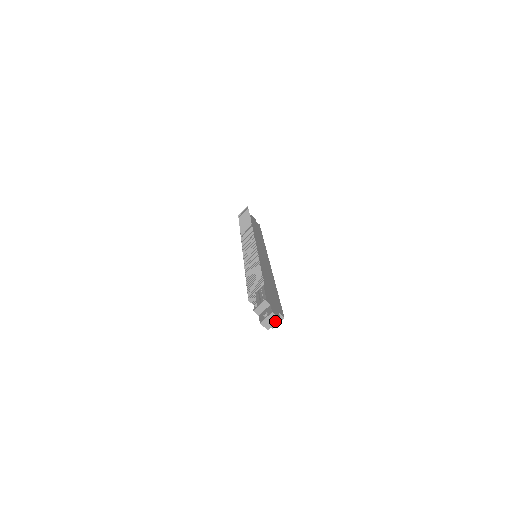
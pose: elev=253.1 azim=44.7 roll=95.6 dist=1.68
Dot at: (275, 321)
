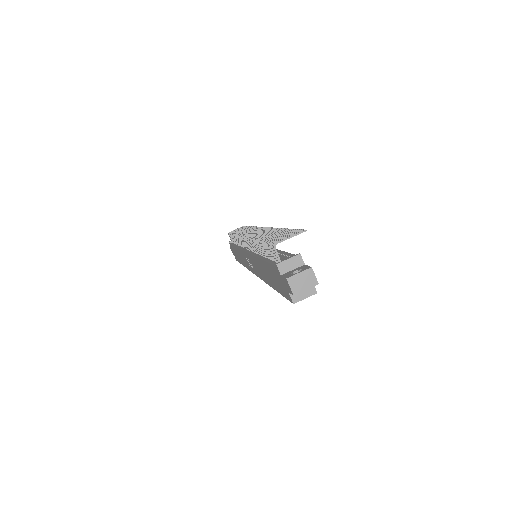
Dot at: (310, 284)
